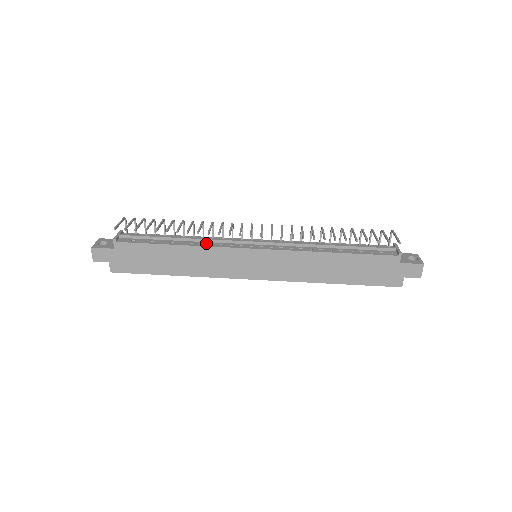
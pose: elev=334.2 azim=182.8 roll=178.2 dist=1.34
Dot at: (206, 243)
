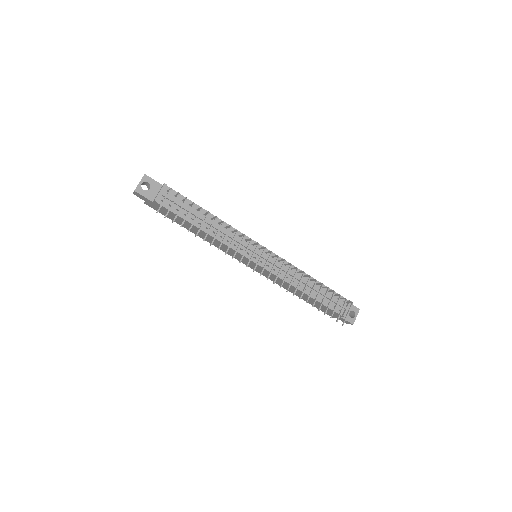
Dot at: occluded
